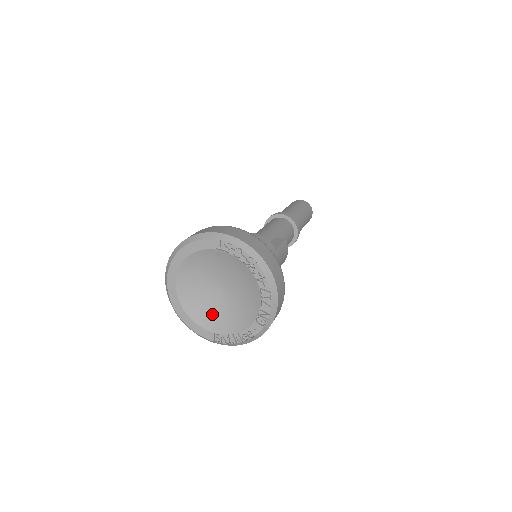
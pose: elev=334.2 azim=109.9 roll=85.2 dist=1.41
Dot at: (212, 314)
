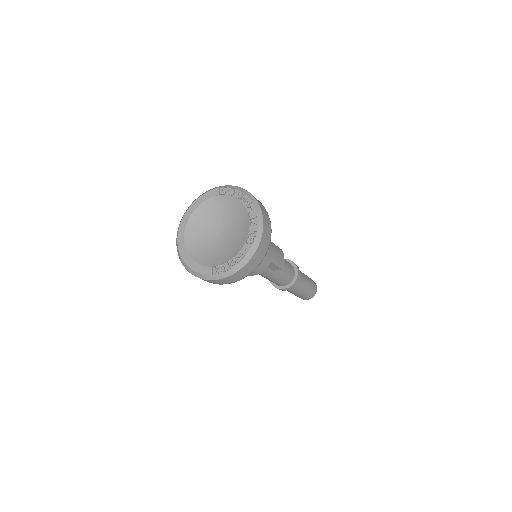
Dot at: (212, 255)
